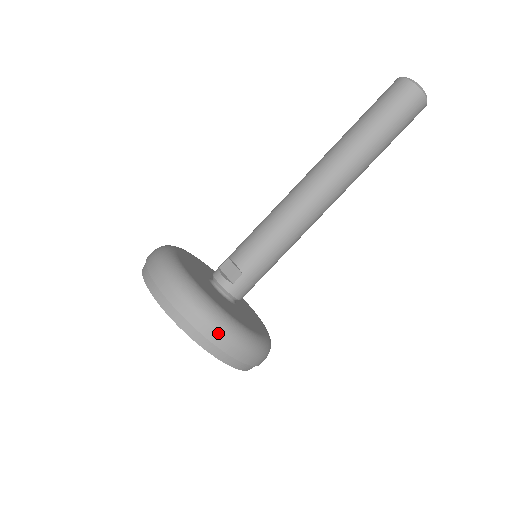
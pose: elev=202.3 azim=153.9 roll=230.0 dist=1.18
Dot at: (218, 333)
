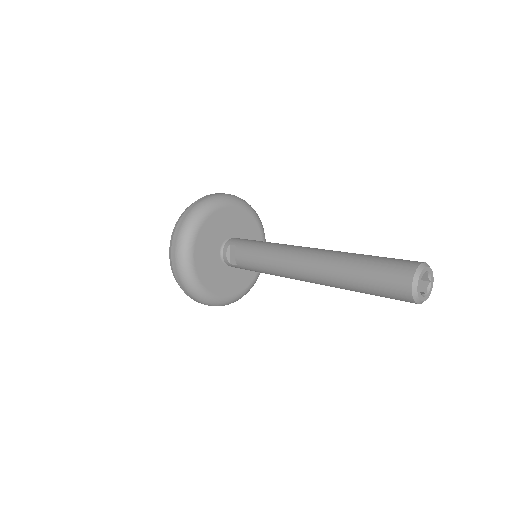
Dot at: (196, 300)
